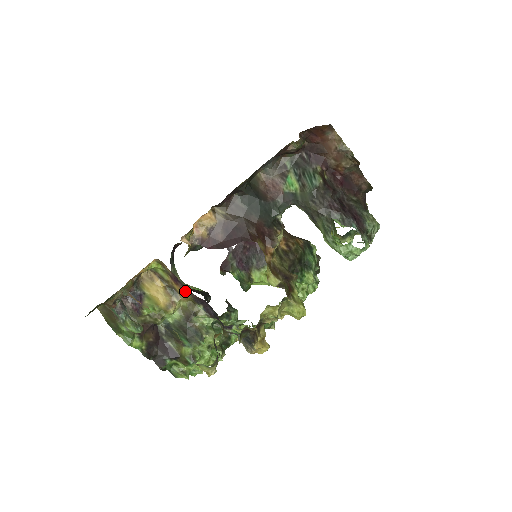
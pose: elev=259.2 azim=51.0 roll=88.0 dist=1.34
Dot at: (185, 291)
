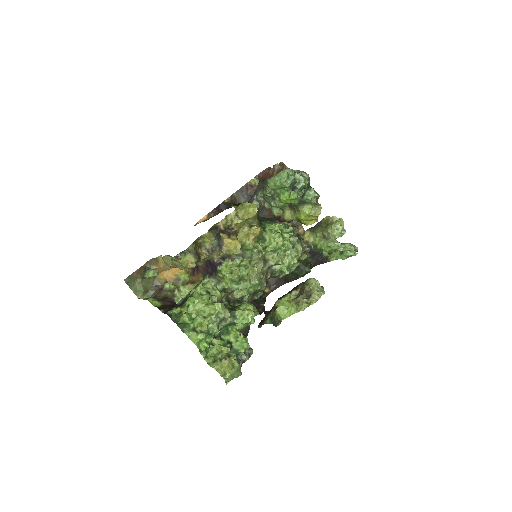
Dot at: (199, 275)
